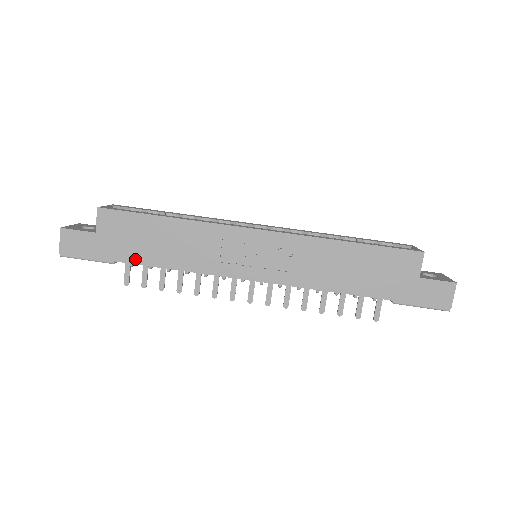
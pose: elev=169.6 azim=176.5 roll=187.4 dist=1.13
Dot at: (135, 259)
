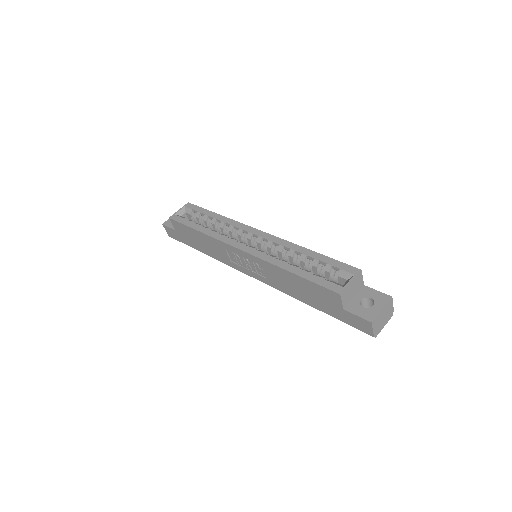
Dot at: (196, 248)
